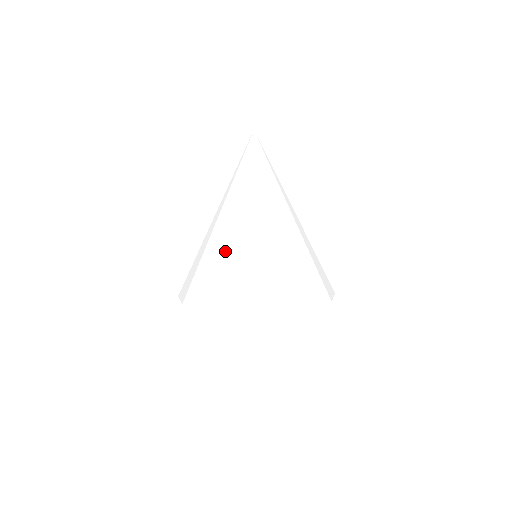
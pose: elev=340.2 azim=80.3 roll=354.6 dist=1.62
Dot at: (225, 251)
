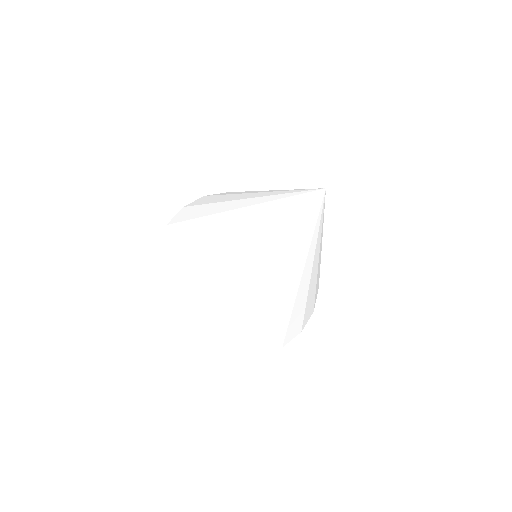
Dot at: (250, 309)
